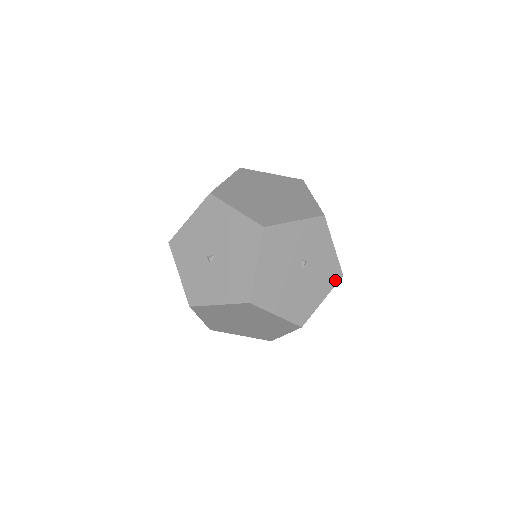
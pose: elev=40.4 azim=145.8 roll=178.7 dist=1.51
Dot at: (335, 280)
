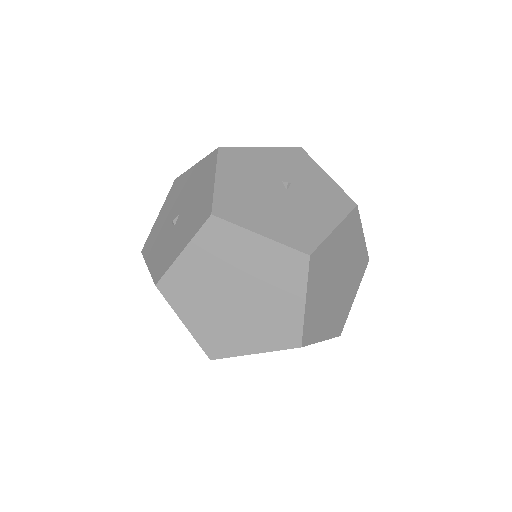
Dot at: (346, 208)
